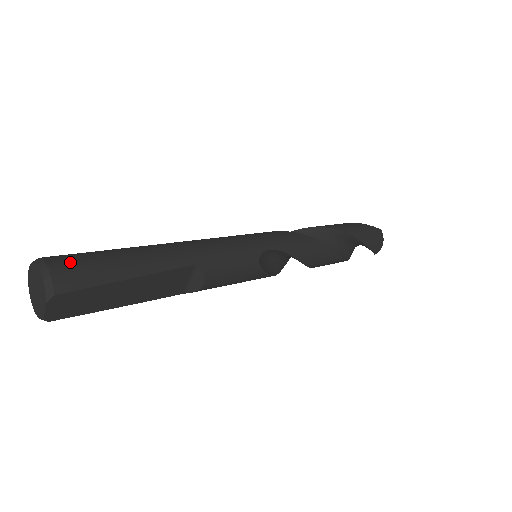
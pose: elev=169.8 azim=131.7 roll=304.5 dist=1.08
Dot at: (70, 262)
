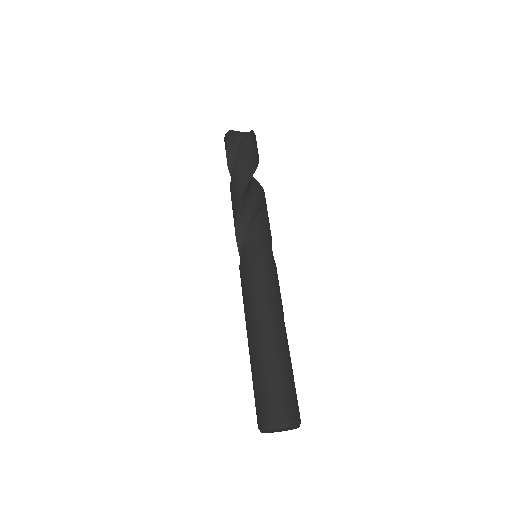
Dot at: (288, 406)
